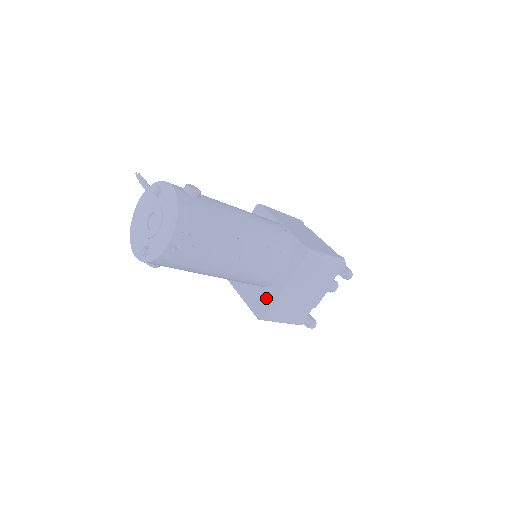
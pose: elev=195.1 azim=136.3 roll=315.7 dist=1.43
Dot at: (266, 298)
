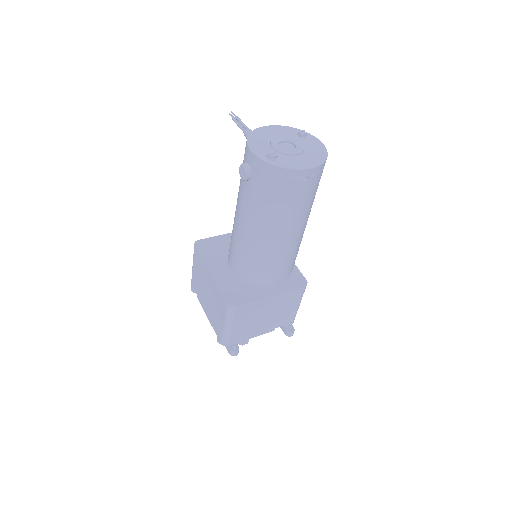
Dot at: (246, 293)
